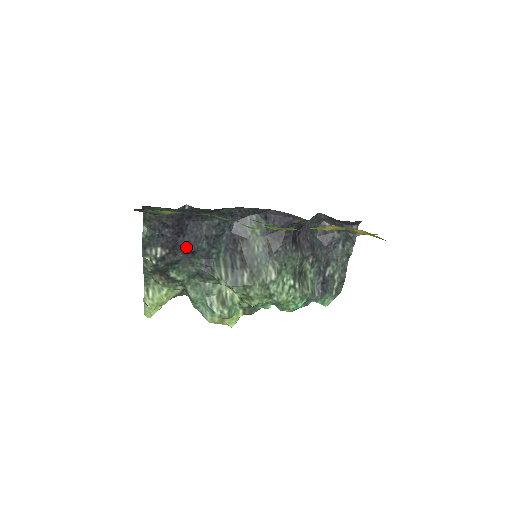
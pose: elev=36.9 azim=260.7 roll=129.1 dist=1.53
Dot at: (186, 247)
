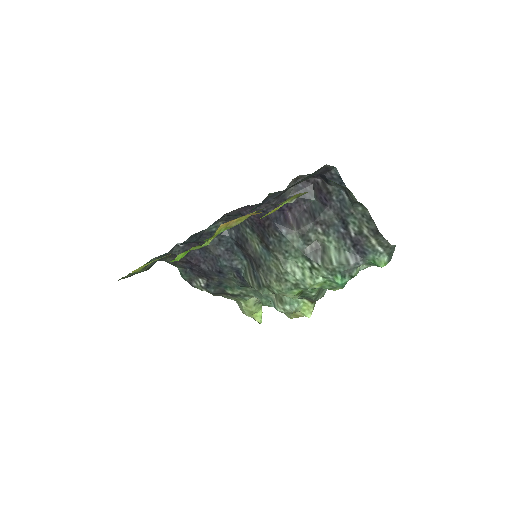
Dot at: (212, 271)
